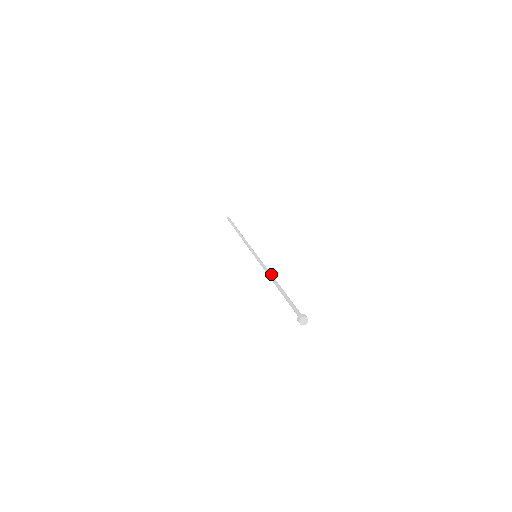
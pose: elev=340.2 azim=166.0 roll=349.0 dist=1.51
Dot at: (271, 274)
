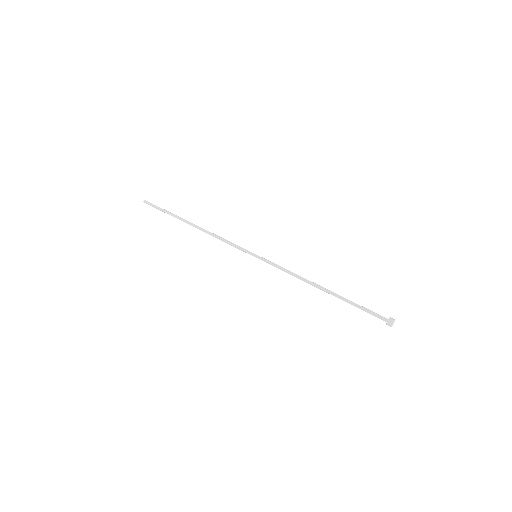
Dot at: (304, 278)
